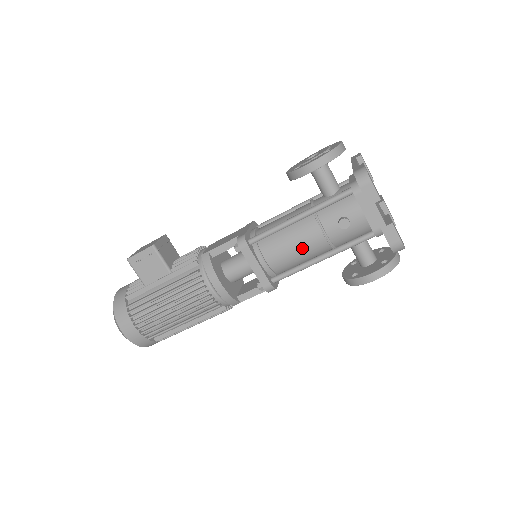
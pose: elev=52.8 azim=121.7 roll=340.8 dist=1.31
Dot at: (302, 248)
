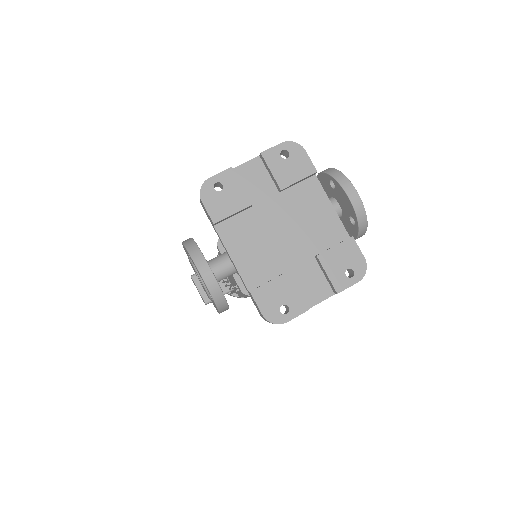
Dot at: occluded
